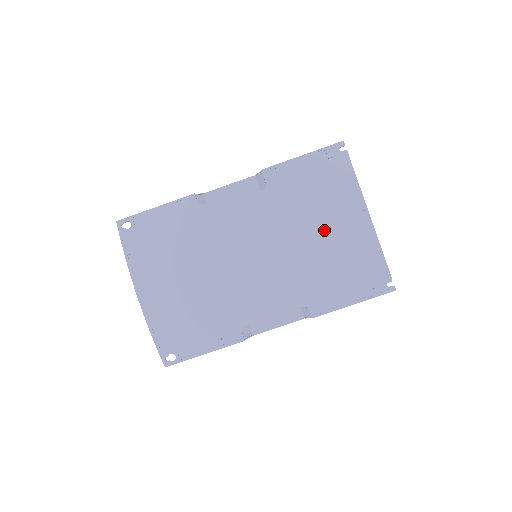
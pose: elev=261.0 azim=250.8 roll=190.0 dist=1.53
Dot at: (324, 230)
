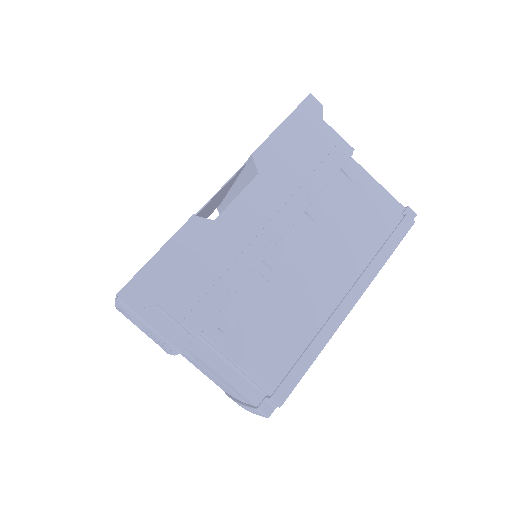
Dot at: occluded
